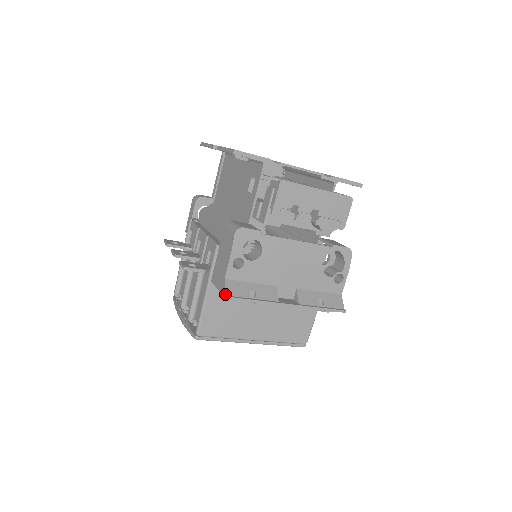
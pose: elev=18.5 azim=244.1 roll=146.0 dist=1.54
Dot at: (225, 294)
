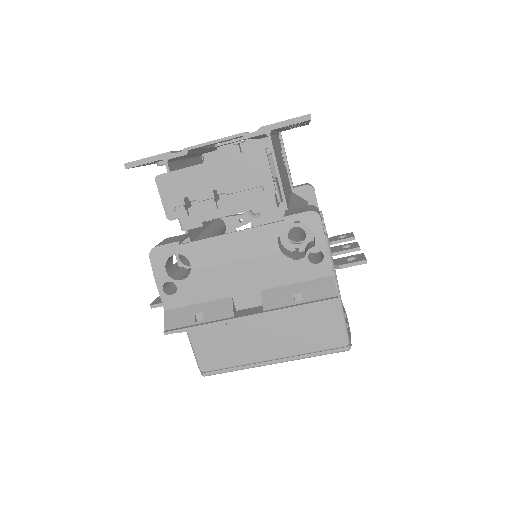
Dot at: (164, 329)
